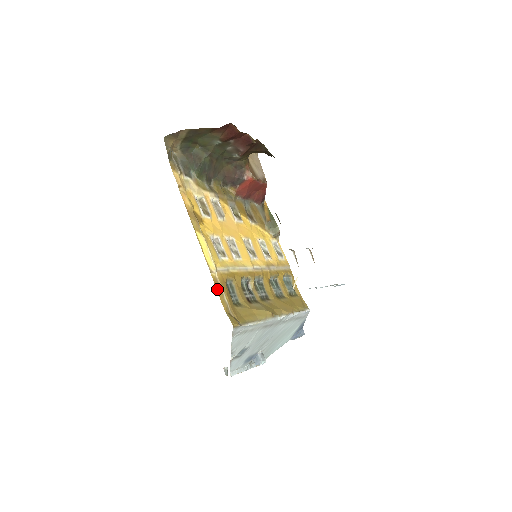
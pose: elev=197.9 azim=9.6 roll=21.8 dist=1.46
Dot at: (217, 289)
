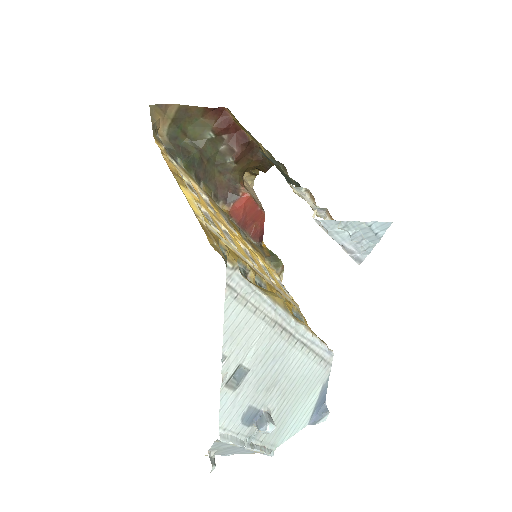
Dot at: (204, 231)
